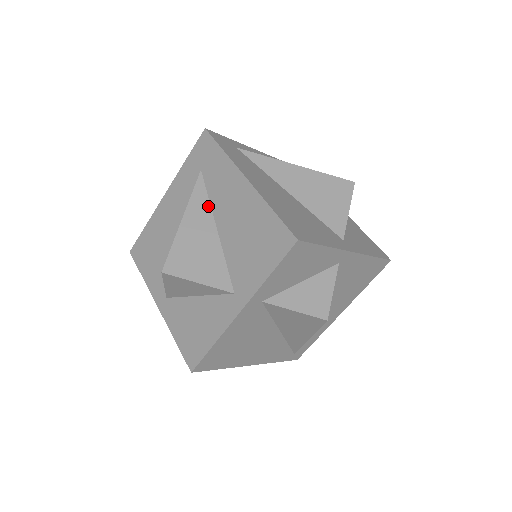
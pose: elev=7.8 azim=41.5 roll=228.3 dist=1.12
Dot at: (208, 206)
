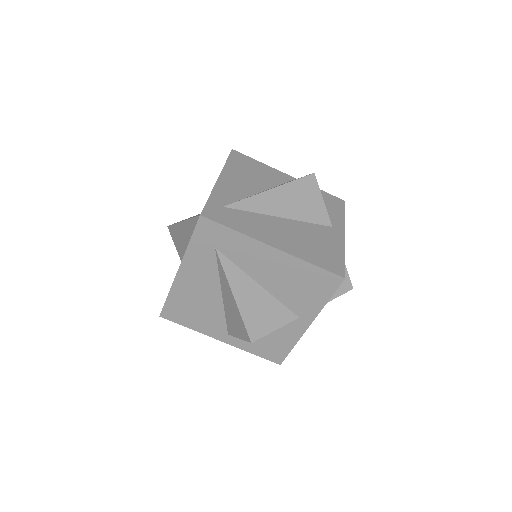
Dot at: (242, 273)
